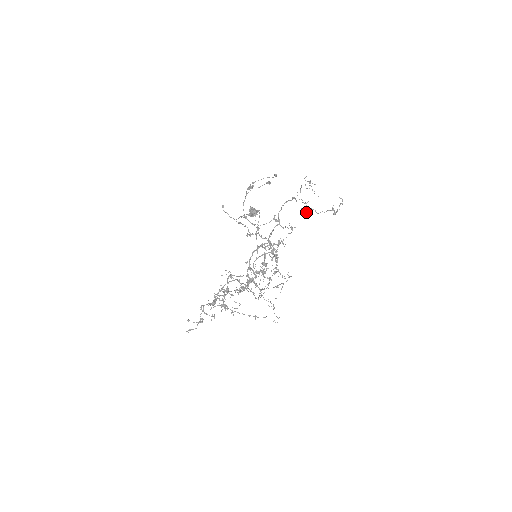
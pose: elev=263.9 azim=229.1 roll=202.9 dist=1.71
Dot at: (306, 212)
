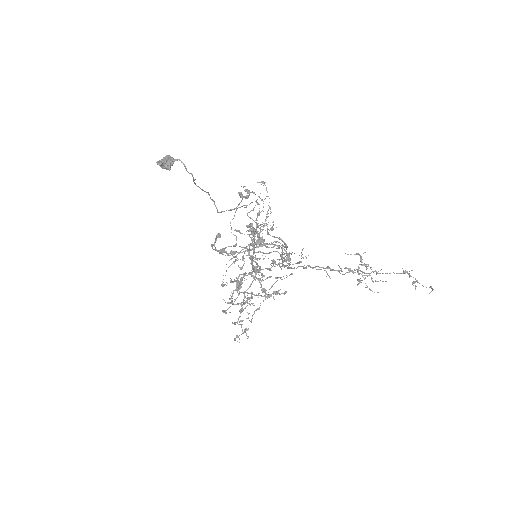
Dot at: (359, 274)
